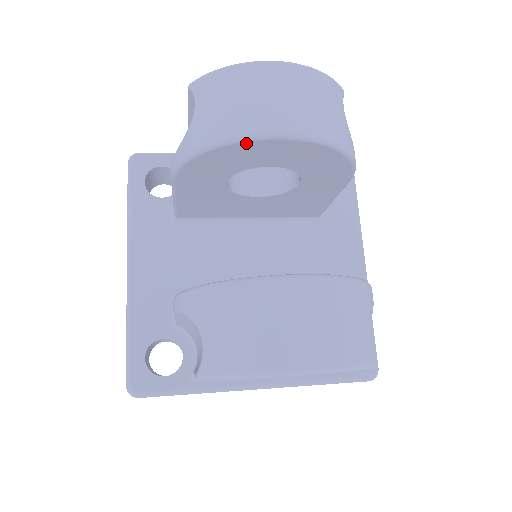
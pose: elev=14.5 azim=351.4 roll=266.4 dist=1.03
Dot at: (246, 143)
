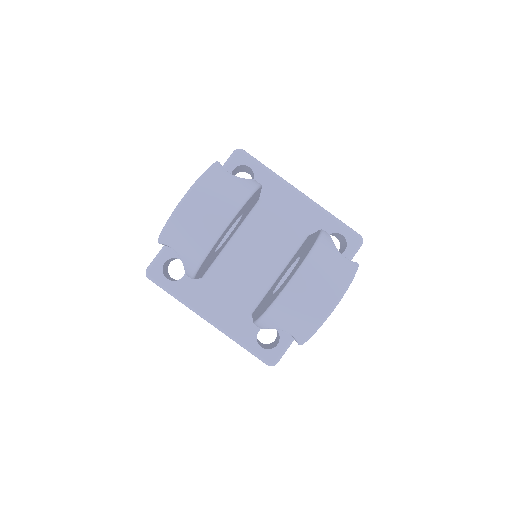
Dot at: occluded
